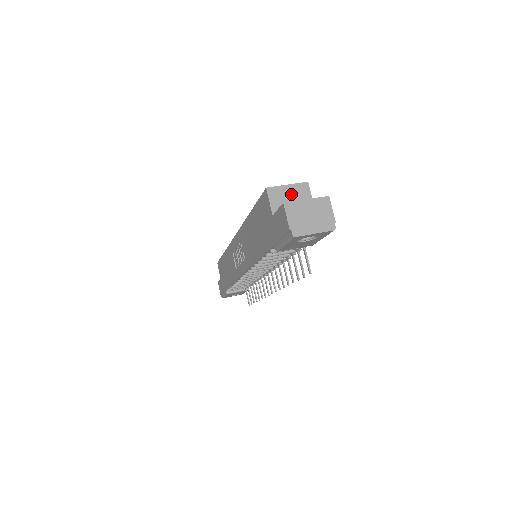
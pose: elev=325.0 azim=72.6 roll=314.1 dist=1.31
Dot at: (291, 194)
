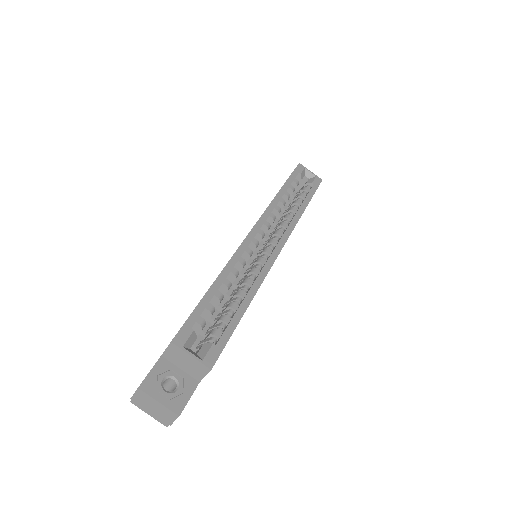
Dot at: (189, 361)
